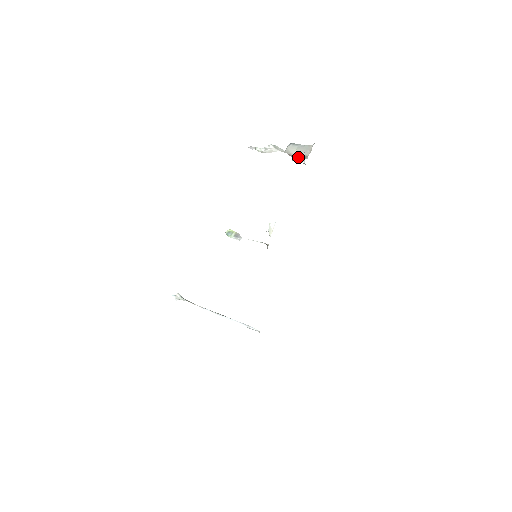
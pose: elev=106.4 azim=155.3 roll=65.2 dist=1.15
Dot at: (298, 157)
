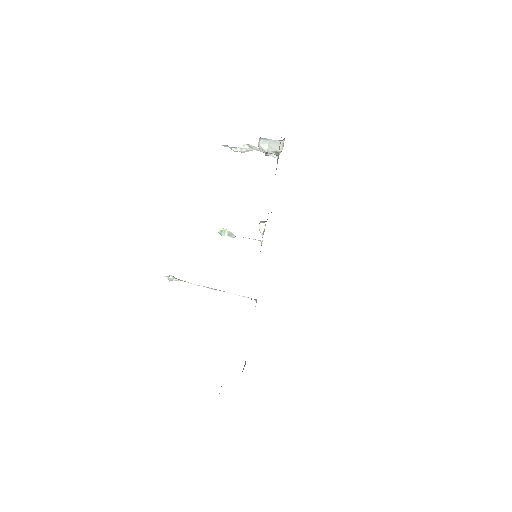
Dot at: (271, 152)
